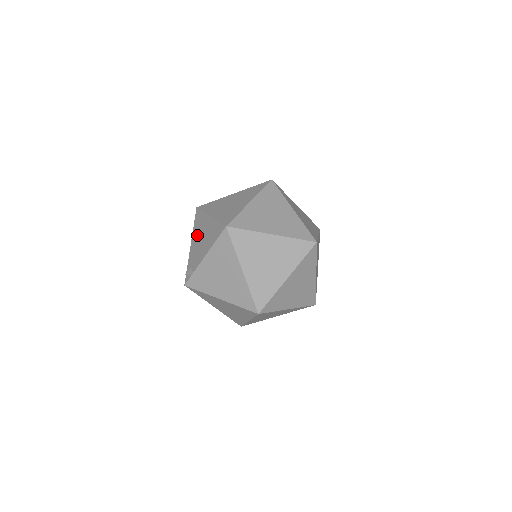
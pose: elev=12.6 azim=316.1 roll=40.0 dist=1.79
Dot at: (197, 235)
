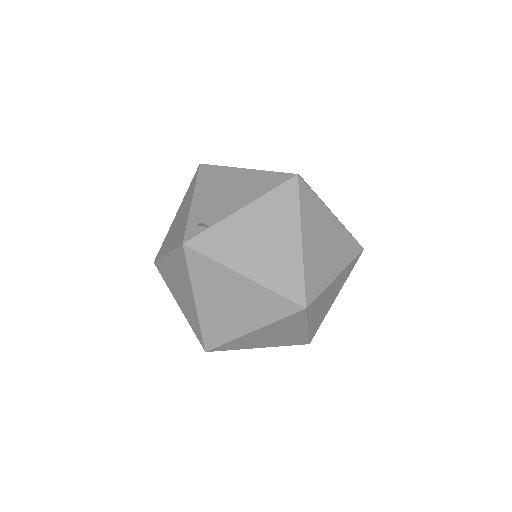
Dot at: (211, 188)
